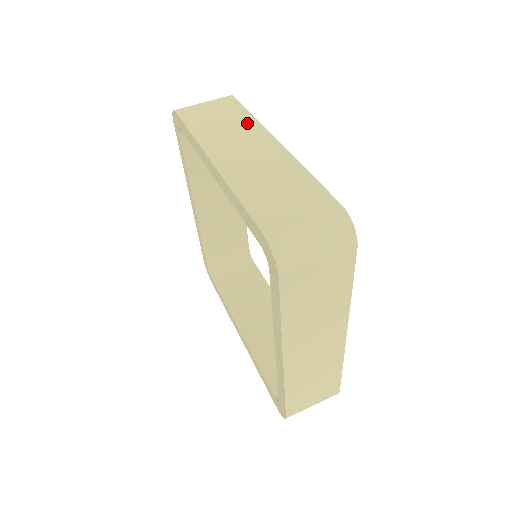
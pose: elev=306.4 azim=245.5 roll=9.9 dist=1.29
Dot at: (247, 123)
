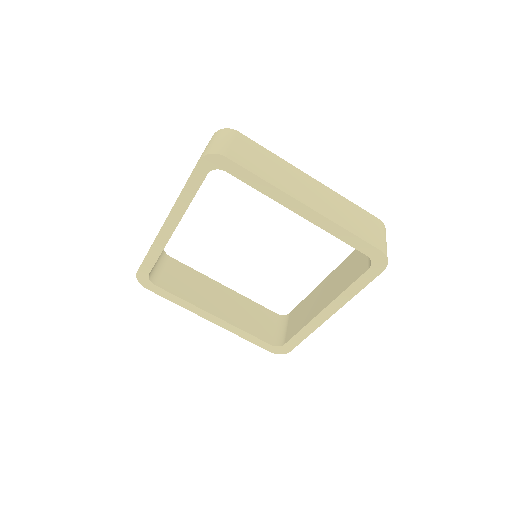
Dot at: occluded
